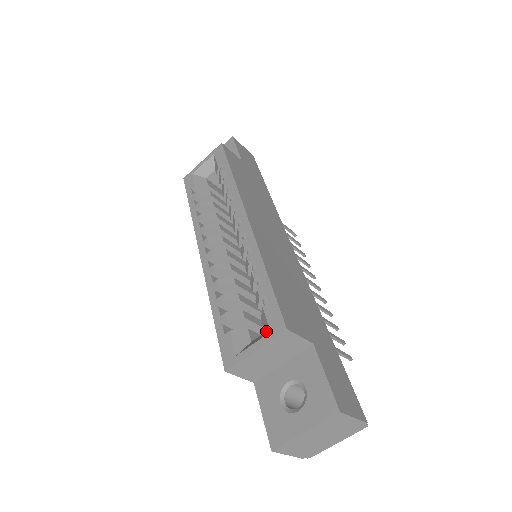
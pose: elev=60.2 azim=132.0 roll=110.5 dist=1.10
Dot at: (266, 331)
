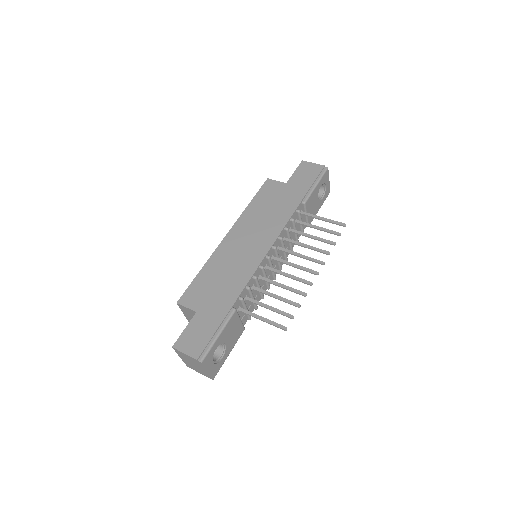
Dot at: occluded
